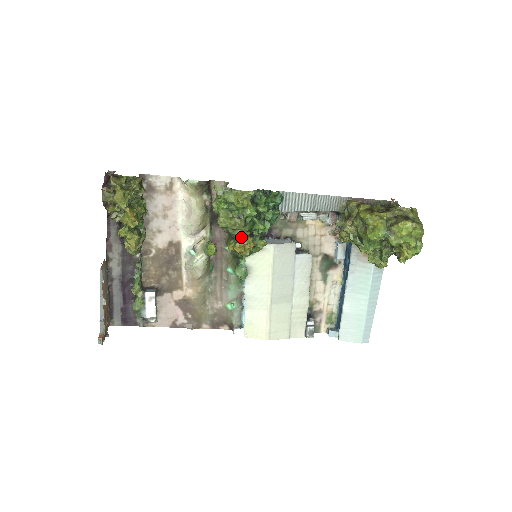
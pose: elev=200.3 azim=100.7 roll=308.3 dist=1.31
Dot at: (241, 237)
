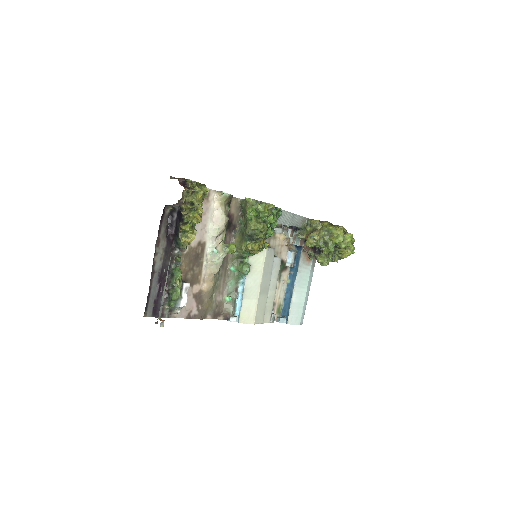
Dot at: (261, 238)
